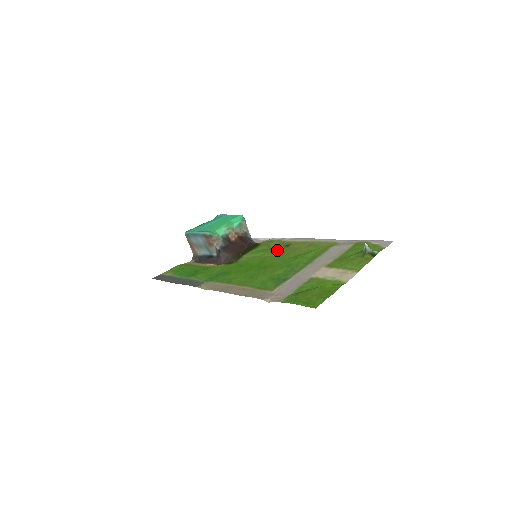
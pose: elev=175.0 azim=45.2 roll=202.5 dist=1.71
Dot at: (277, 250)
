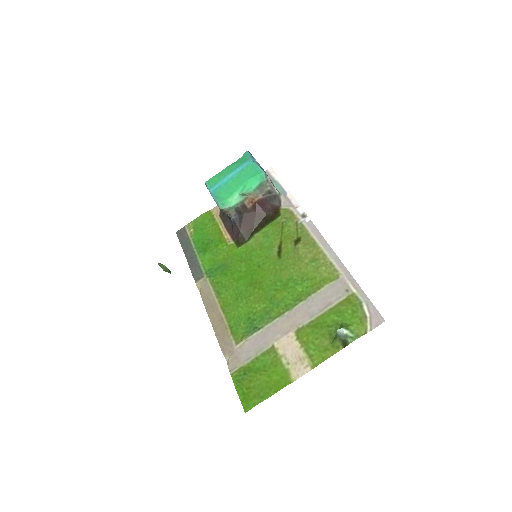
Dot at: (283, 247)
